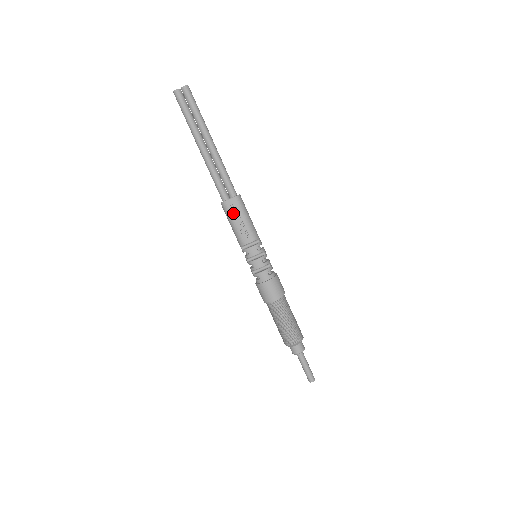
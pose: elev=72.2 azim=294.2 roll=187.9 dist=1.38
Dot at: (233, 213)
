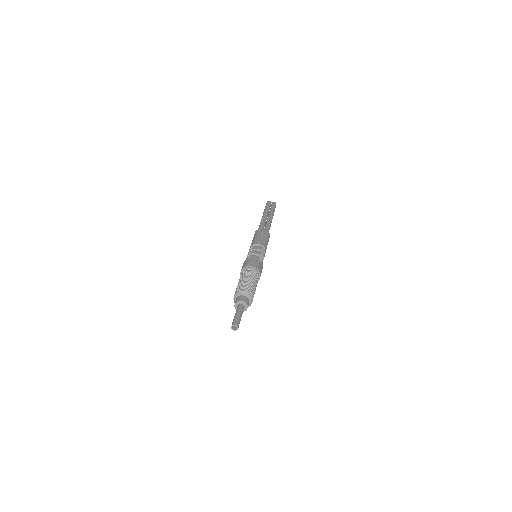
Dot at: (260, 233)
